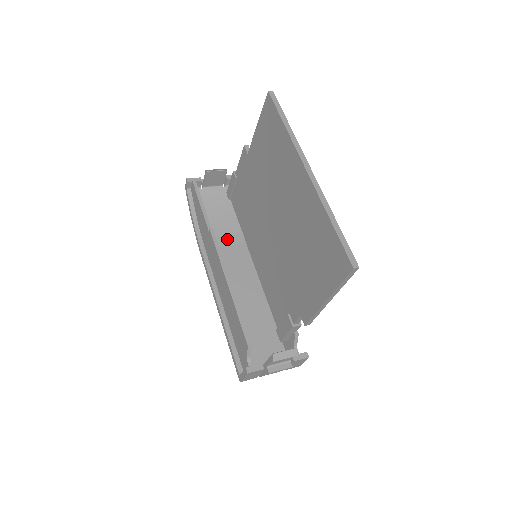
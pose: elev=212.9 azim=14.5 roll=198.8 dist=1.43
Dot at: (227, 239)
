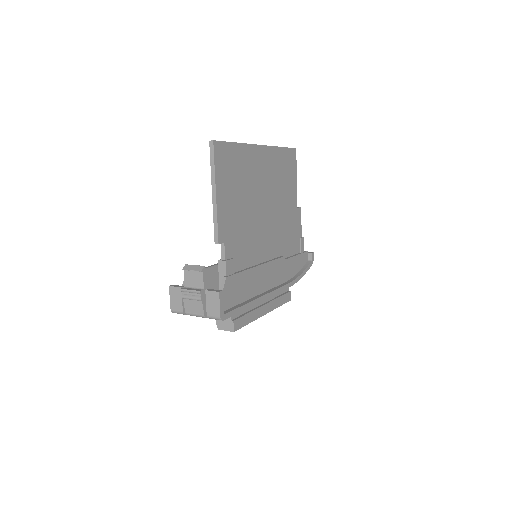
Dot at: occluded
